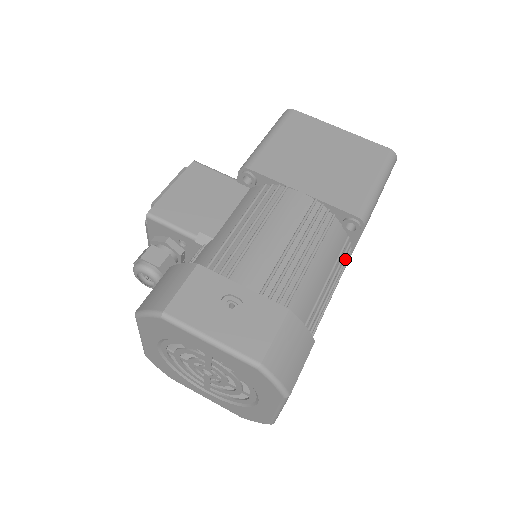
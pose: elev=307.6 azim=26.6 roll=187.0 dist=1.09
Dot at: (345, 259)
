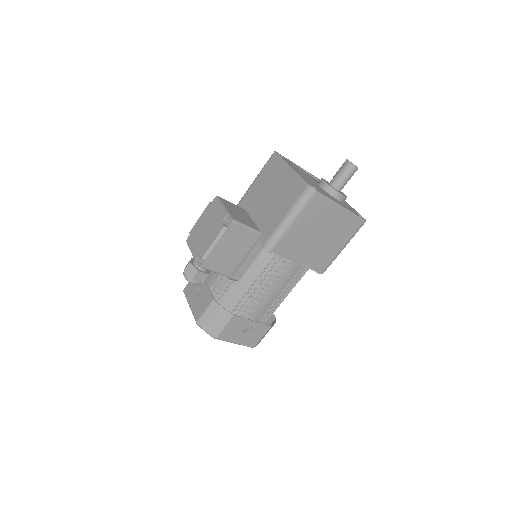
Dot at: occluded
